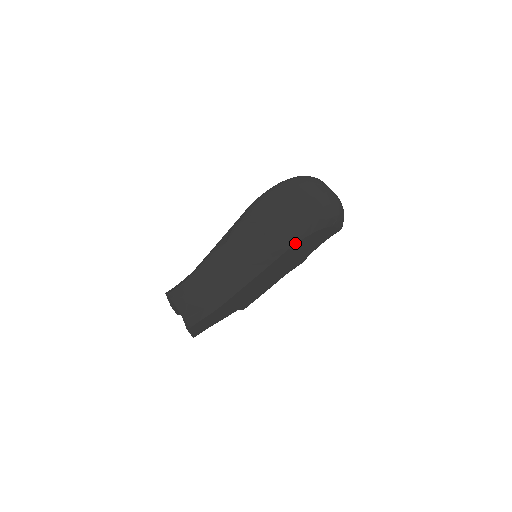
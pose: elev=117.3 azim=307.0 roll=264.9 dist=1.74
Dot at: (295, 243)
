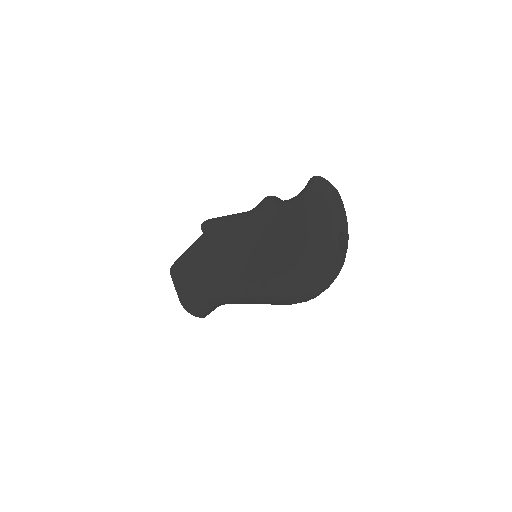
Dot at: occluded
